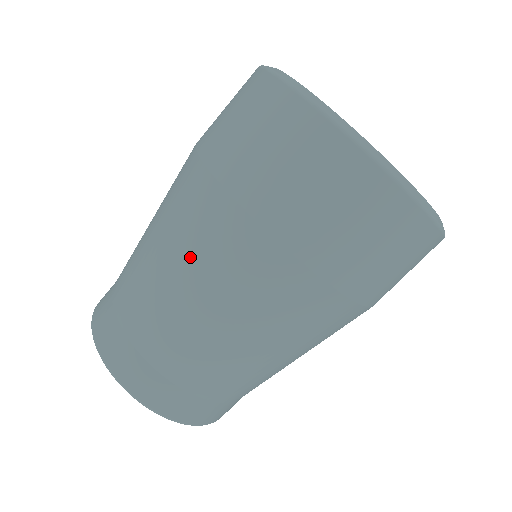
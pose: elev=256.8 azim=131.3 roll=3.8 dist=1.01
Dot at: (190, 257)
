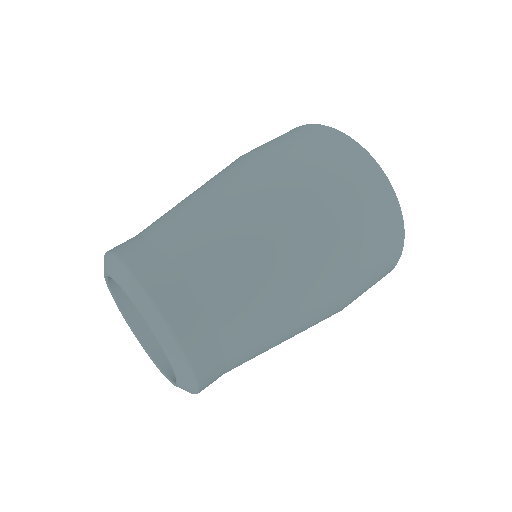
Dot at: (298, 268)
